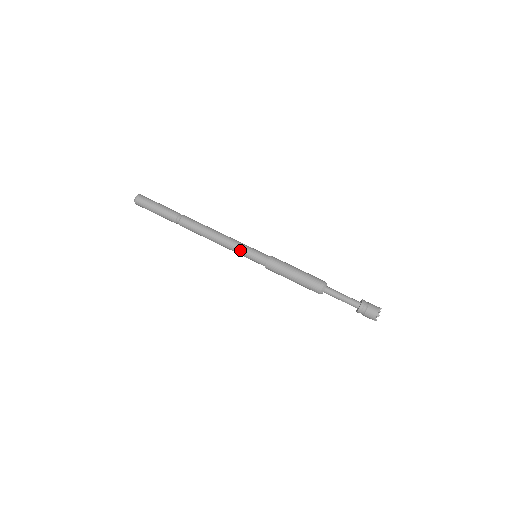
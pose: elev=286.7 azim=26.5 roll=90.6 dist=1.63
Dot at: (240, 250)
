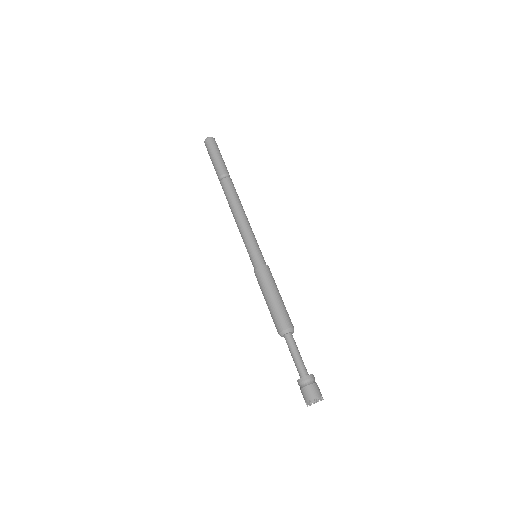
Dot at: (244, 241)
